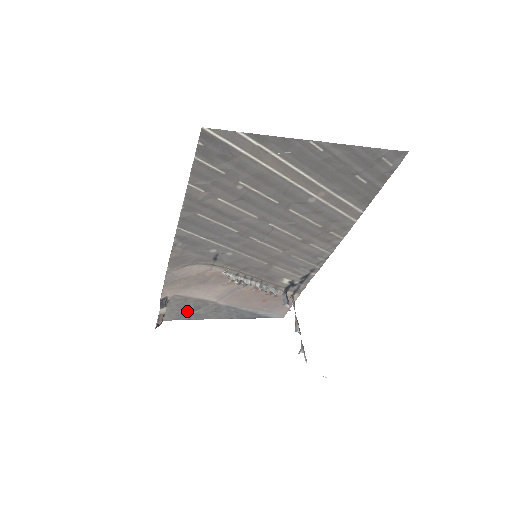
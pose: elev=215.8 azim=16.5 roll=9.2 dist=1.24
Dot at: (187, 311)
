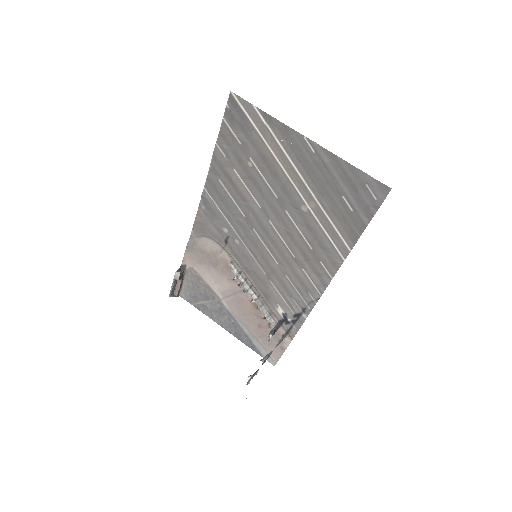
Dot at: (198, 296)
